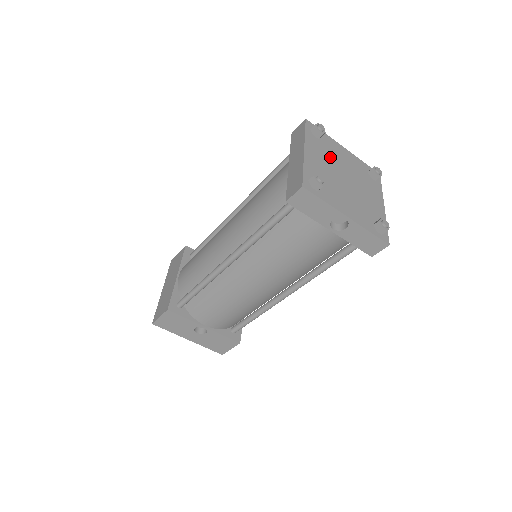
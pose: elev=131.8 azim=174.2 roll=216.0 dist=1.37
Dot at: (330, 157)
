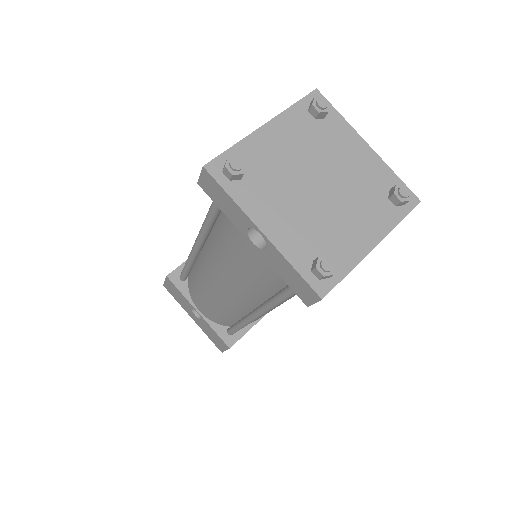
Dot at: (315, 147)
